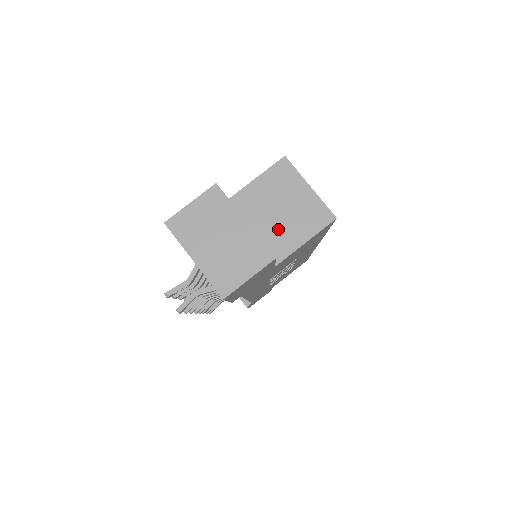
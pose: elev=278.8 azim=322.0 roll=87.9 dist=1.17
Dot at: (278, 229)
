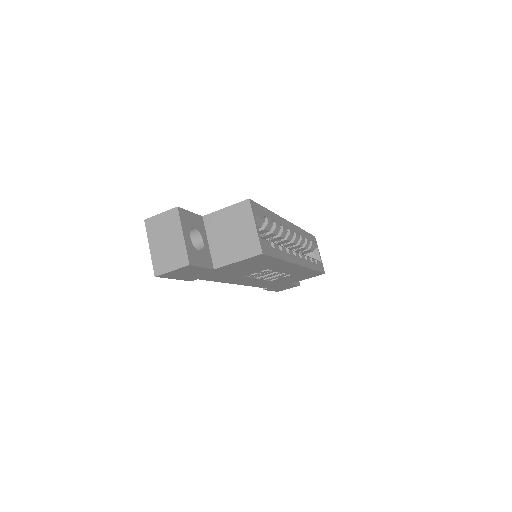
Dot at: (225, 246)
